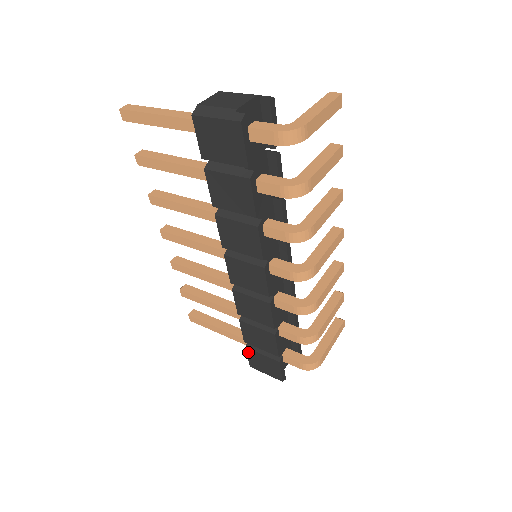
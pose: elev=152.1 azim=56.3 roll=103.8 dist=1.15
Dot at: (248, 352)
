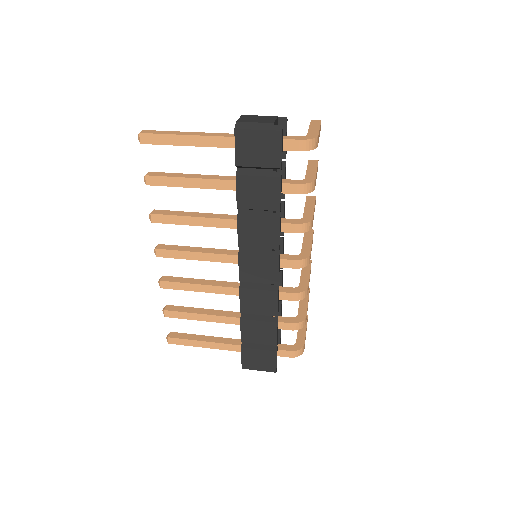
Dot at: (243, 352)
